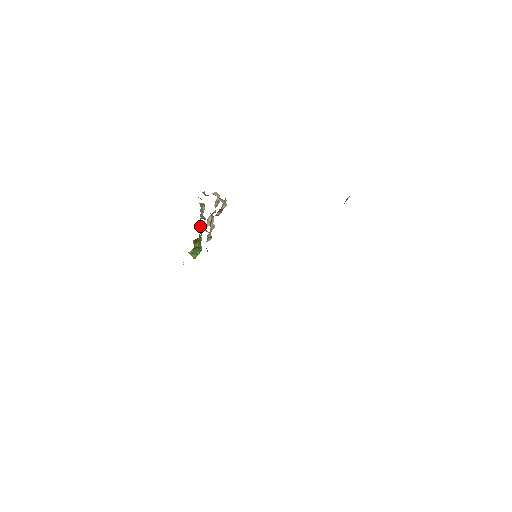
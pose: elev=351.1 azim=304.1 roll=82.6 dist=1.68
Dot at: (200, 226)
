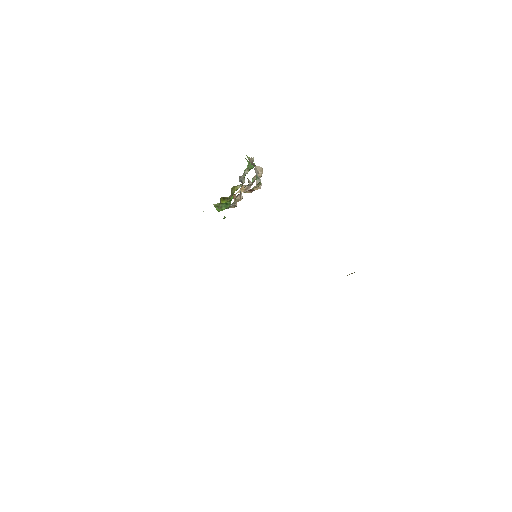
Dot at: (236, 186)
